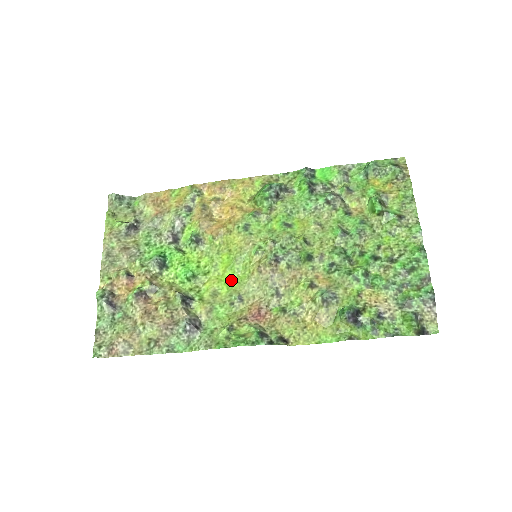
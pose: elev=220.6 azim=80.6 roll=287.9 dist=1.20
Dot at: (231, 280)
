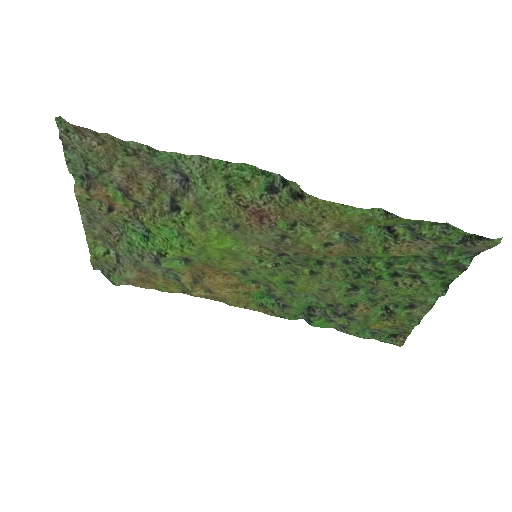
Dot at: (223, 242)
